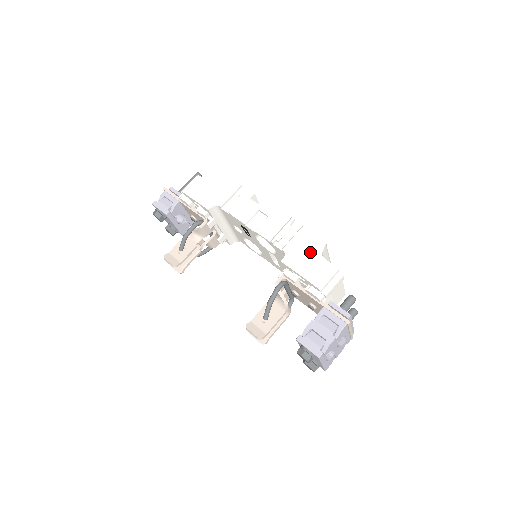
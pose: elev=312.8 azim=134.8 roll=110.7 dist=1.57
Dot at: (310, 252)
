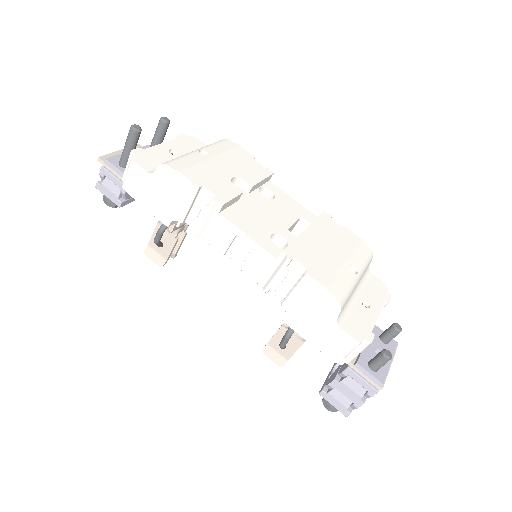
Dot at: (320, 317)
